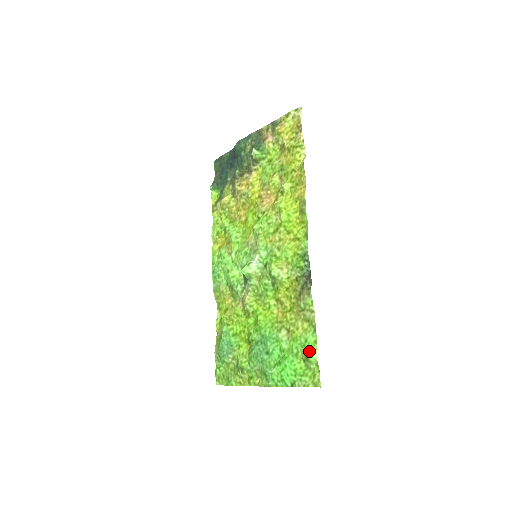
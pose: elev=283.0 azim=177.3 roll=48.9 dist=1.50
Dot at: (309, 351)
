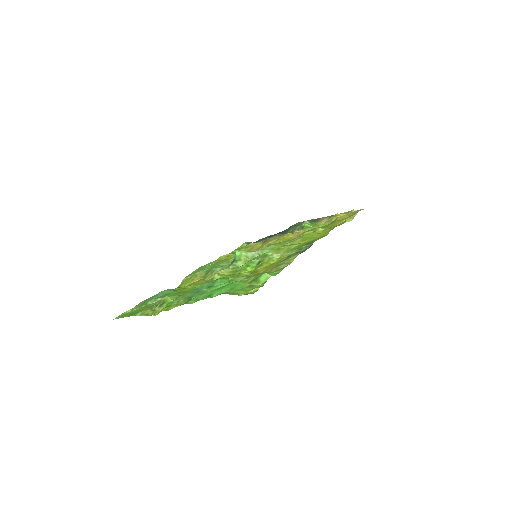
Dot at: (265, 273)
